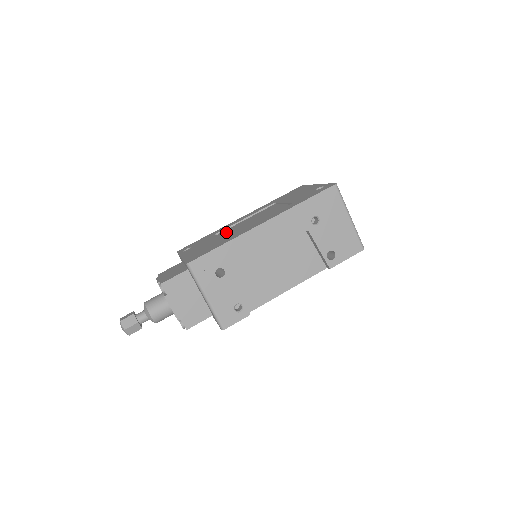
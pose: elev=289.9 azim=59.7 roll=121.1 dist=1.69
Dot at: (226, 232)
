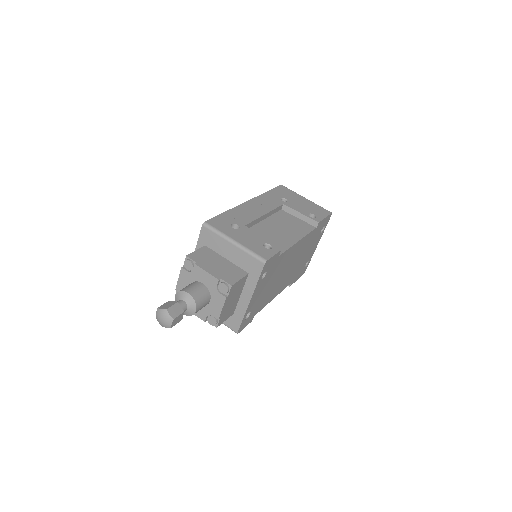
Dot at: occluded
